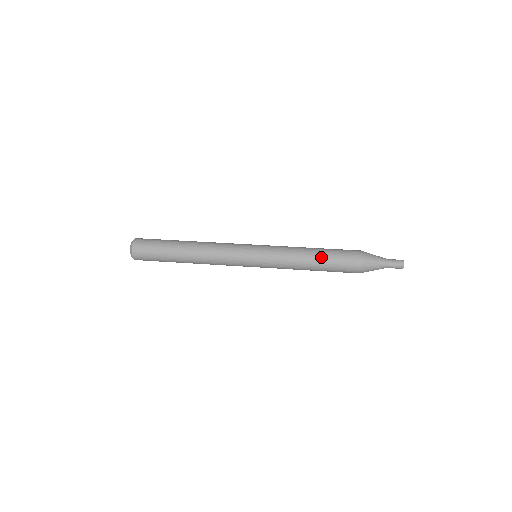
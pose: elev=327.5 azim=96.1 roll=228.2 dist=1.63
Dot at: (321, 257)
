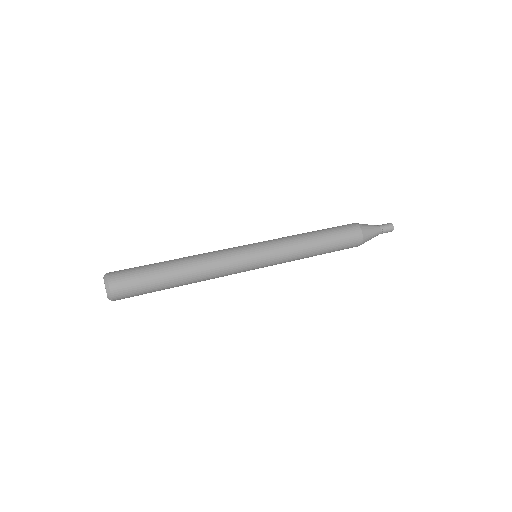
Dot at: (326, 242)
